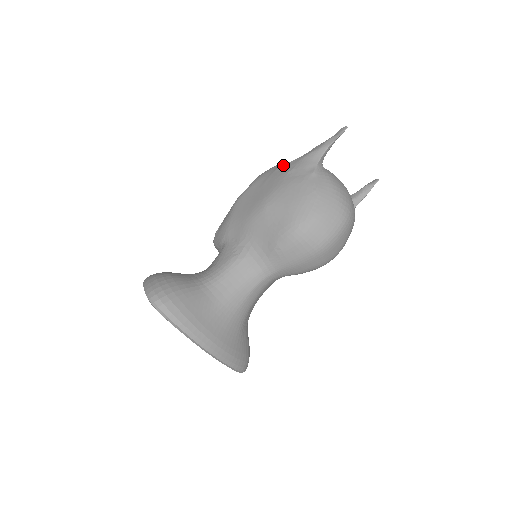
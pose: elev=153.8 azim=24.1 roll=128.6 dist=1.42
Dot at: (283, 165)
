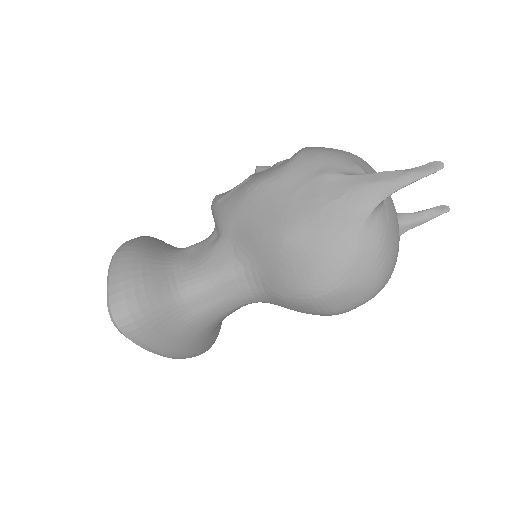
Dot at: (331, 175)
